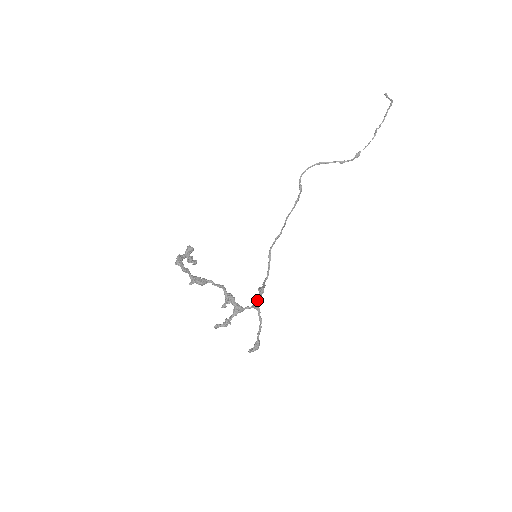
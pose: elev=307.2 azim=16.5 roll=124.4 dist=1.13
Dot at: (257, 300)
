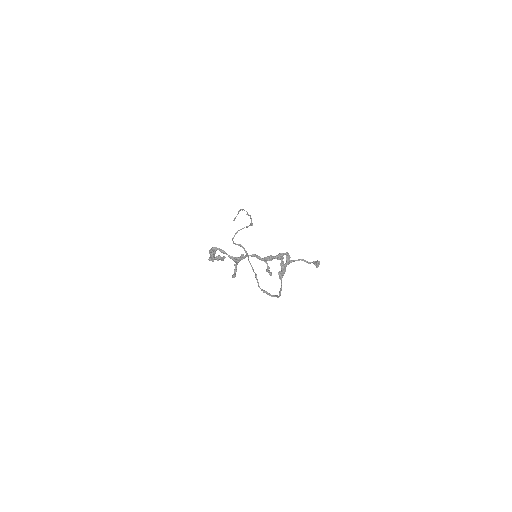
Dot at: occluded
